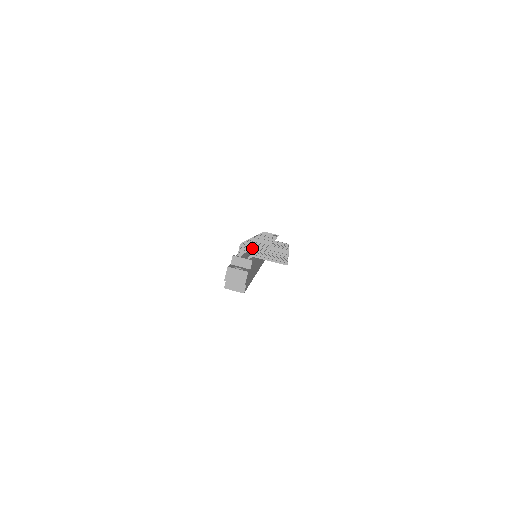
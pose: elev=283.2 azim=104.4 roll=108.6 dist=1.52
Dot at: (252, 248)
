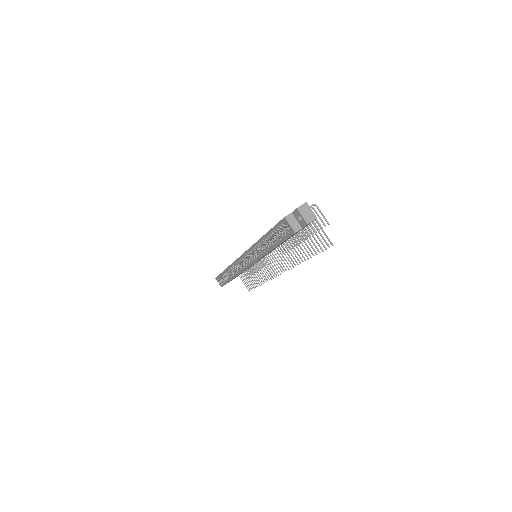
Dot at: occluded
